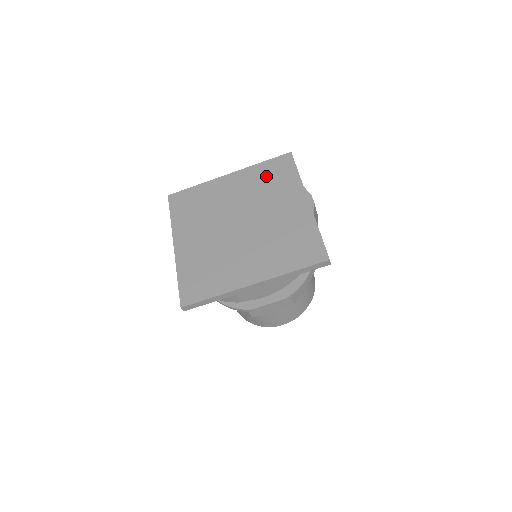
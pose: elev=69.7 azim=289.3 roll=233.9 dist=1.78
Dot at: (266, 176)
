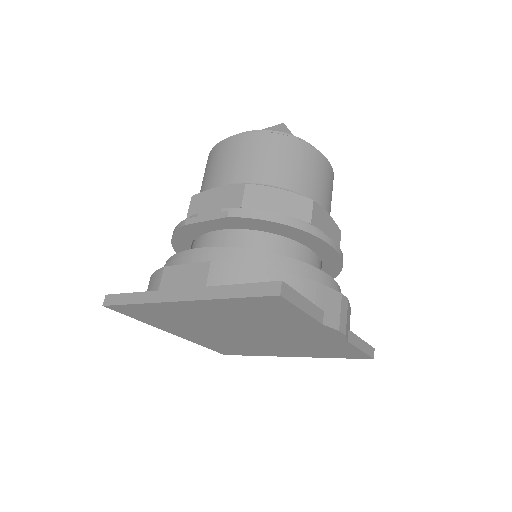
Dot at: (250, 311)
